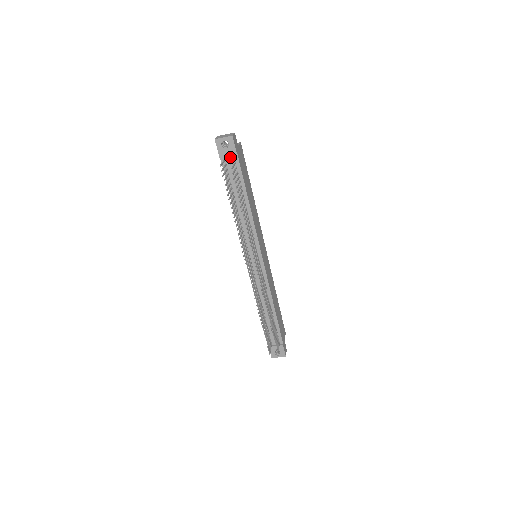
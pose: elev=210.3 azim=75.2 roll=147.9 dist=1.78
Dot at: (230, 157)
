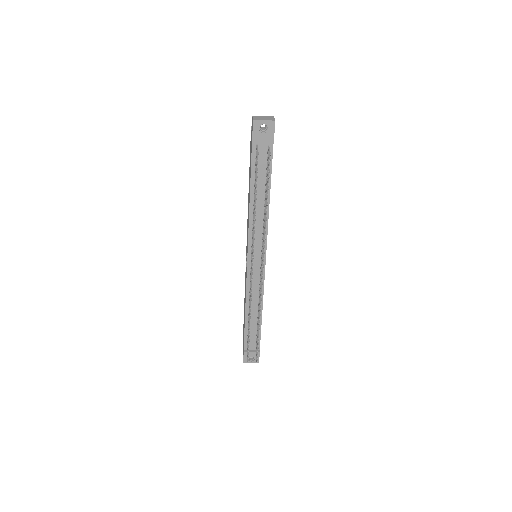
Dot at: (264, 144)
